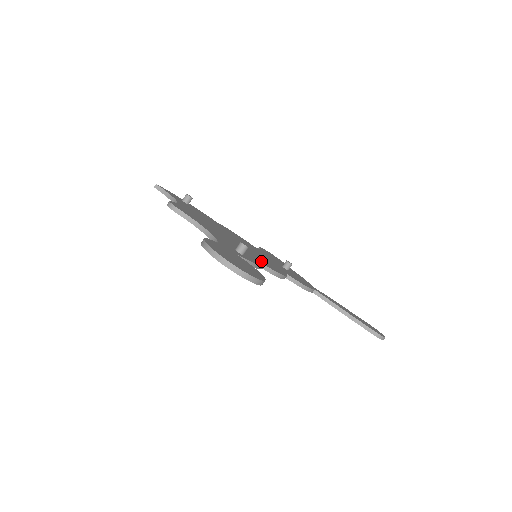
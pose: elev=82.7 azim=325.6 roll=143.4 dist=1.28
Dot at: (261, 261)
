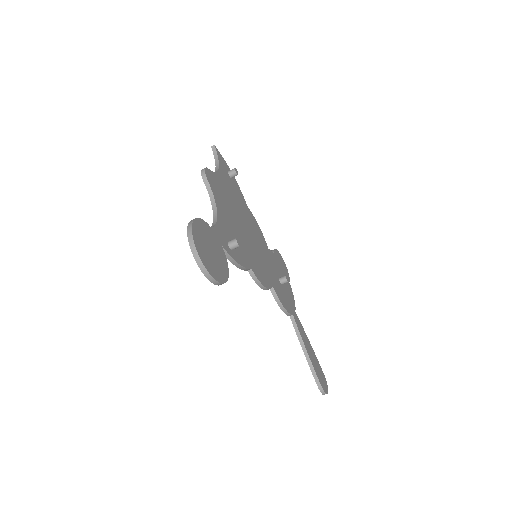
Dot at: (252, 263)
